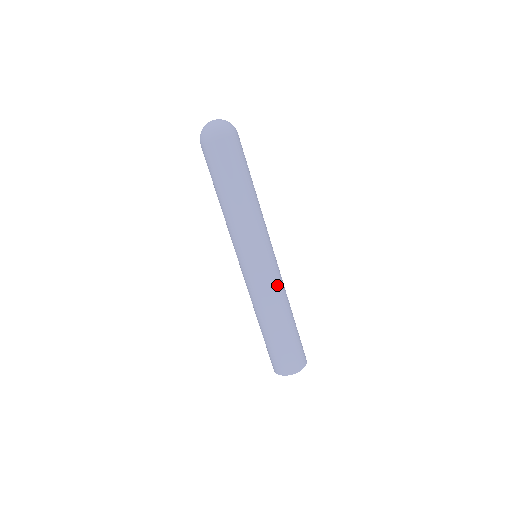
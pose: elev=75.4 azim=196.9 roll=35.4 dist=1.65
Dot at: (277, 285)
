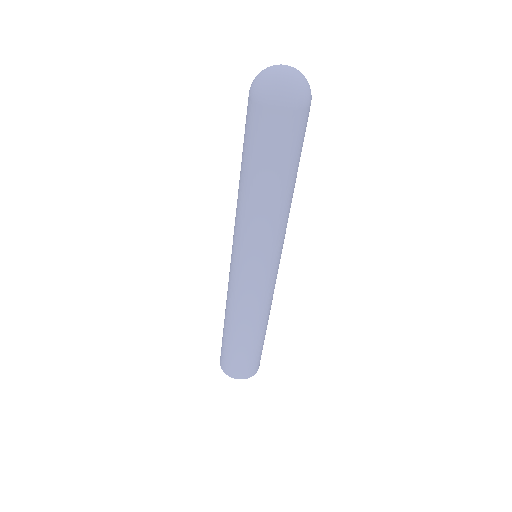
Dot at: (267, 299)
